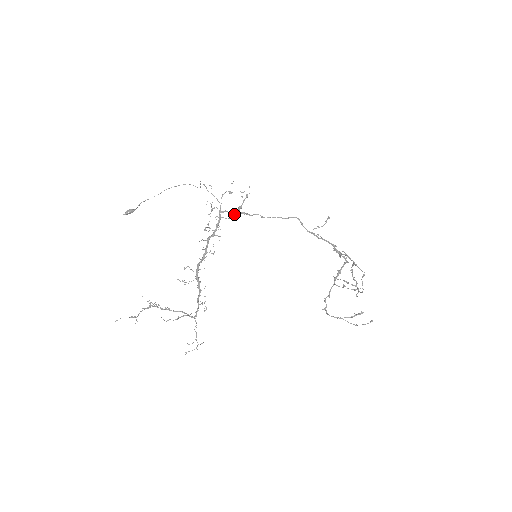
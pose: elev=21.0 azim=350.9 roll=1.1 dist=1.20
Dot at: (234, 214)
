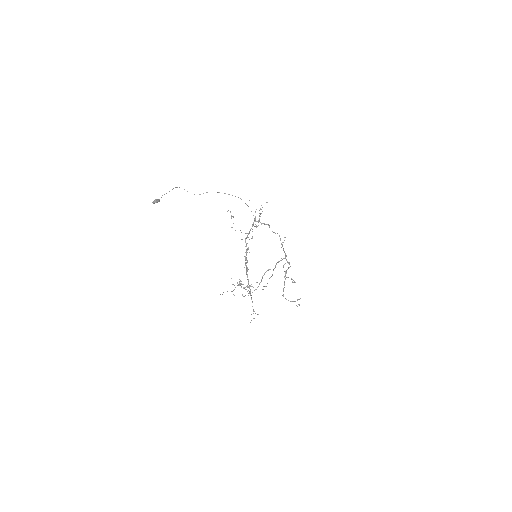
Dot at: occluded
